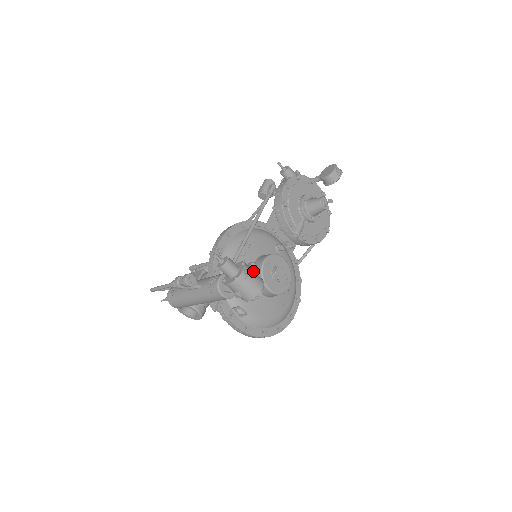
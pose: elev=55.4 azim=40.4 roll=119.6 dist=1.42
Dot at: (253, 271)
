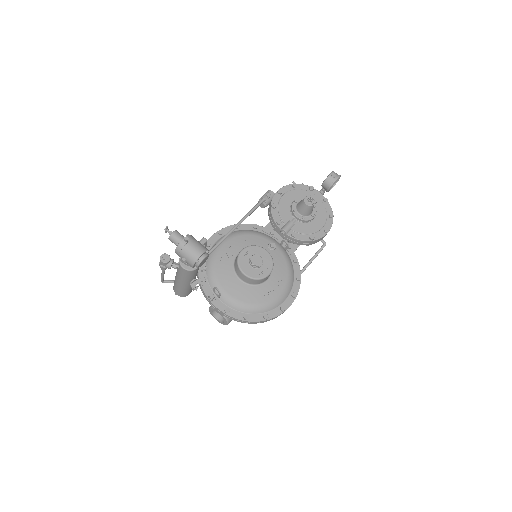
Dot at: (197, 241)
